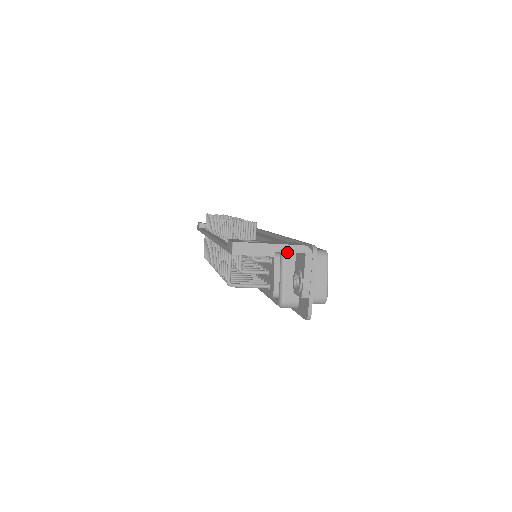
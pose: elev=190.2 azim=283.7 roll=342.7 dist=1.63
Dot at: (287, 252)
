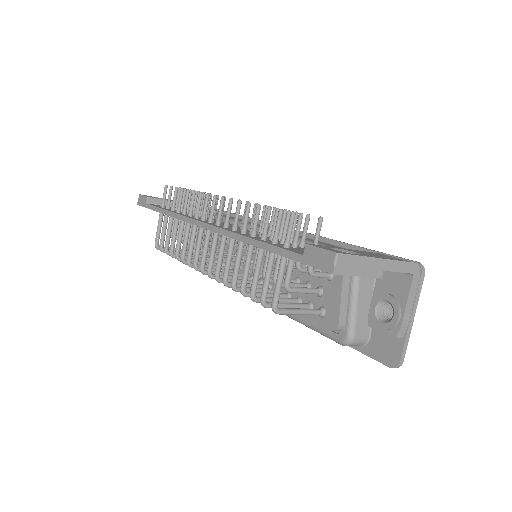
Dot at: occluded
